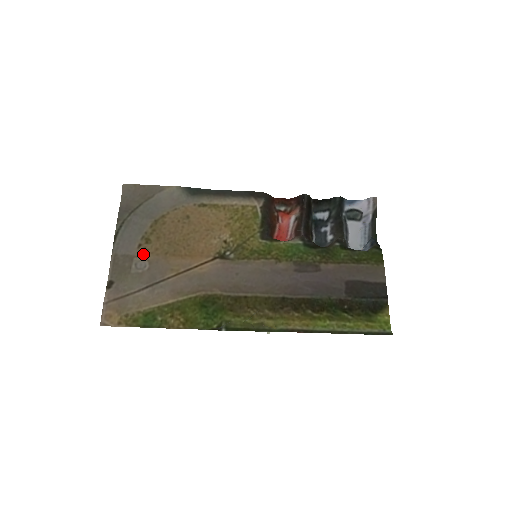
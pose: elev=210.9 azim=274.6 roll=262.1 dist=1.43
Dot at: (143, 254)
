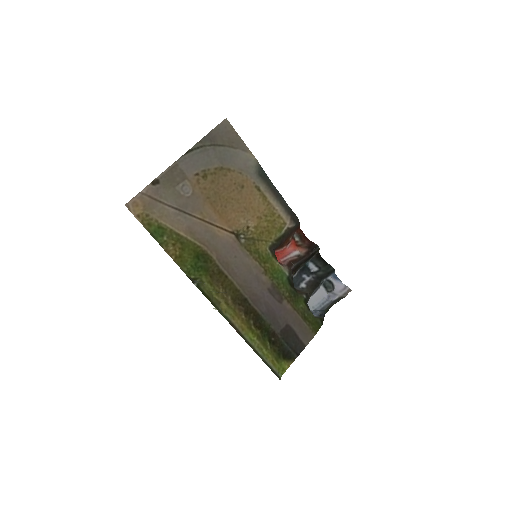
Dot at: (194, 183)
